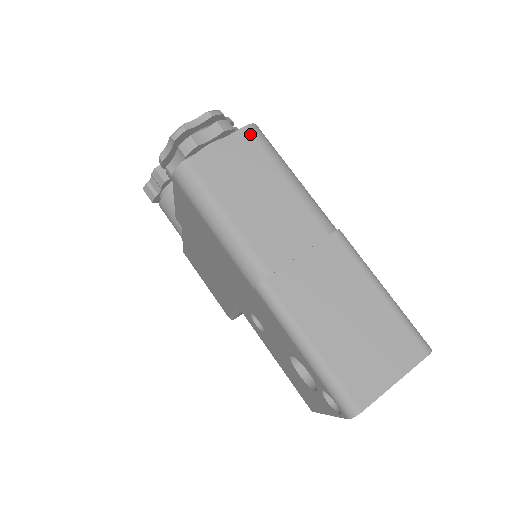
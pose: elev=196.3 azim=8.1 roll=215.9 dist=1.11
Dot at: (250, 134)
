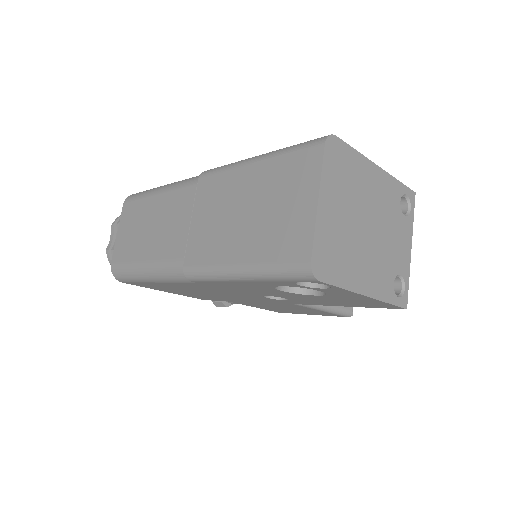
Dot at: (127, 204)
